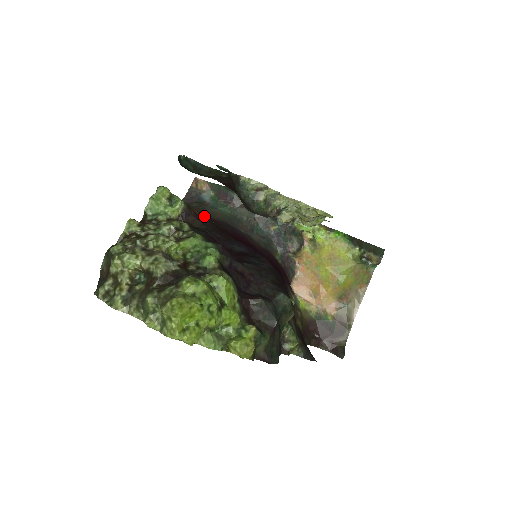
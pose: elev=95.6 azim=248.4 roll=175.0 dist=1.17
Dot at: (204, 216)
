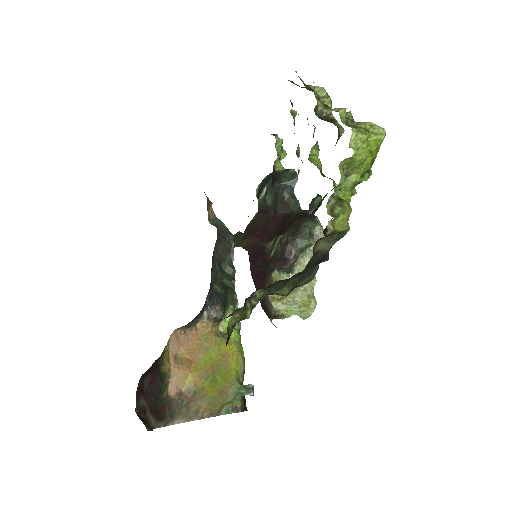
Dot at: occluded
